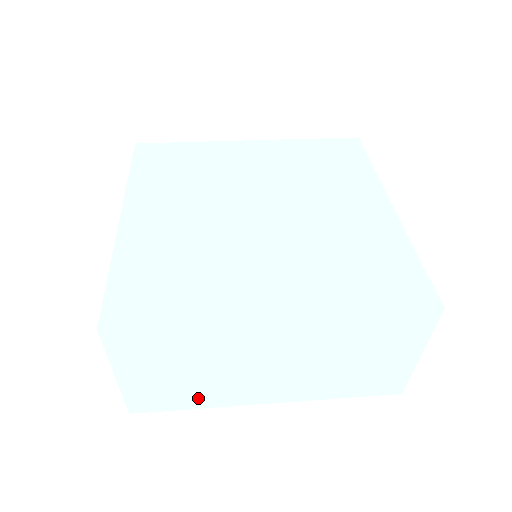
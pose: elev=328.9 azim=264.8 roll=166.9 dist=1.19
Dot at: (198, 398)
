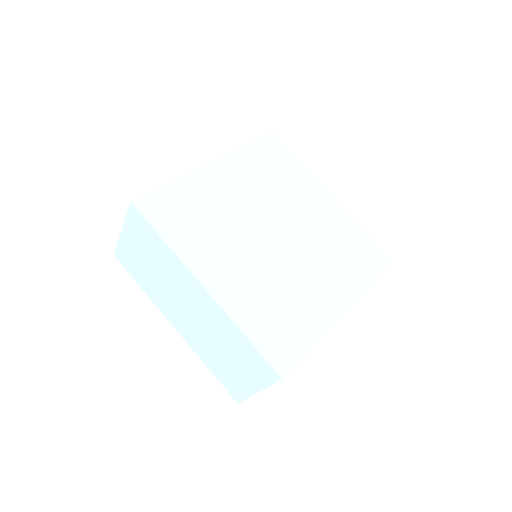
Dot at: (147, 285)
